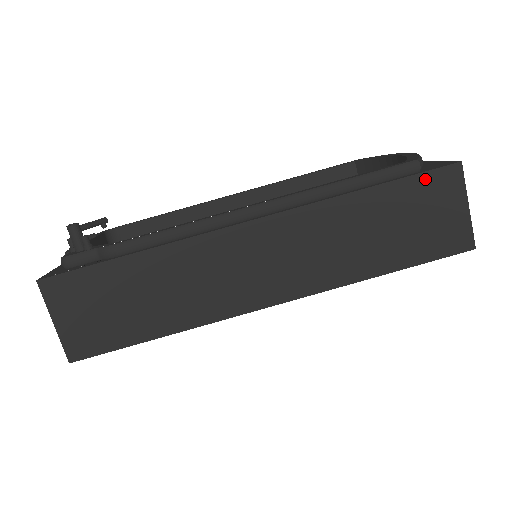
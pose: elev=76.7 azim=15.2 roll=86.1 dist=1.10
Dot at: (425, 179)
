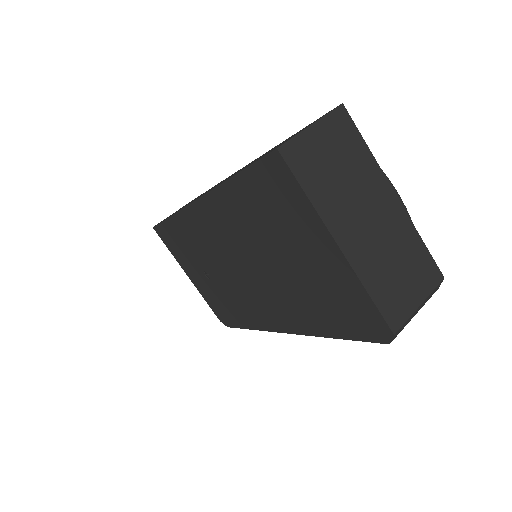
Dot at: occluded
